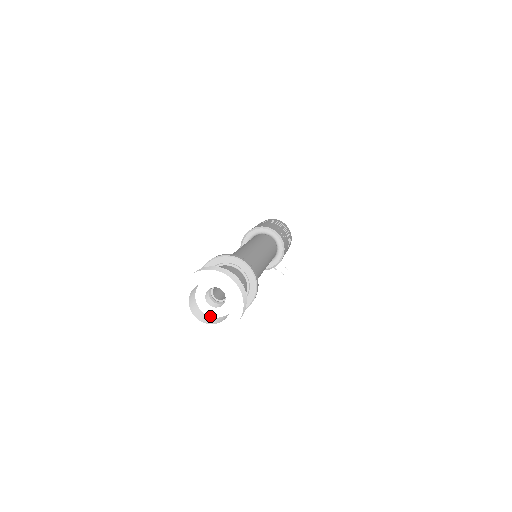
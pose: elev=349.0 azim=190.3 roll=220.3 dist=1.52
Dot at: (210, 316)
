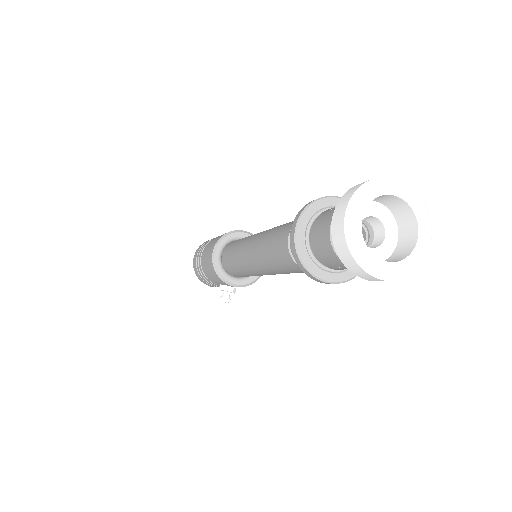
Dot at: occluded
